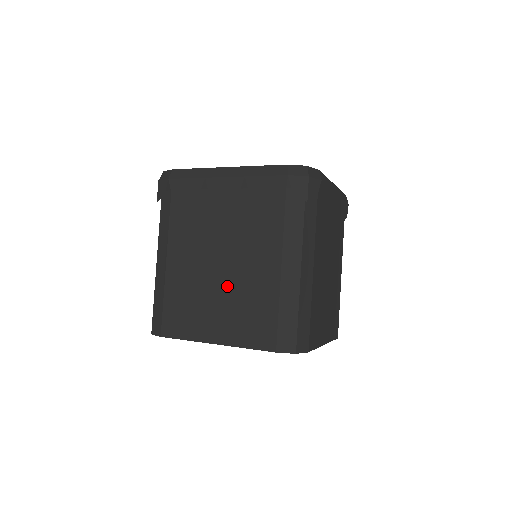
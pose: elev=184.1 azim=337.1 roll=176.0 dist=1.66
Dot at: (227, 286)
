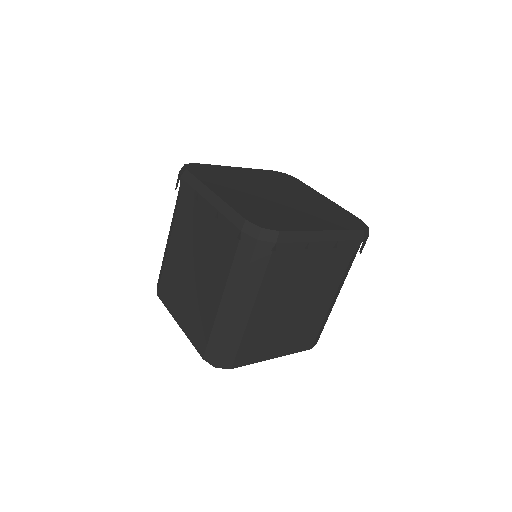
Dot at: (192, 289)
